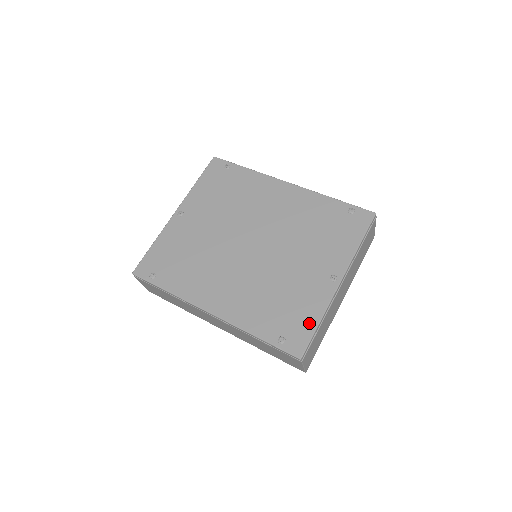
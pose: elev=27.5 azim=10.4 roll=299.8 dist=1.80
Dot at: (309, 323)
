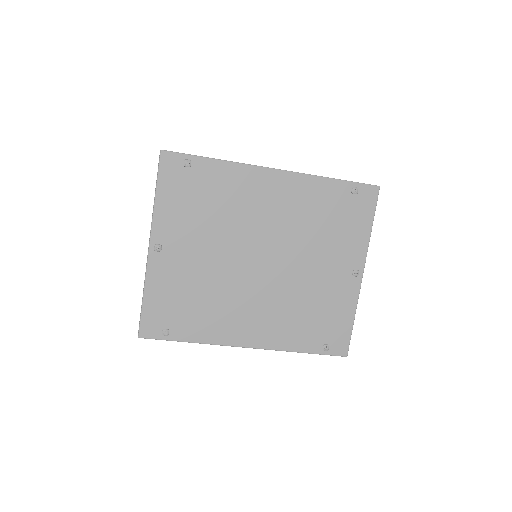
Dot at: (345, 324)
